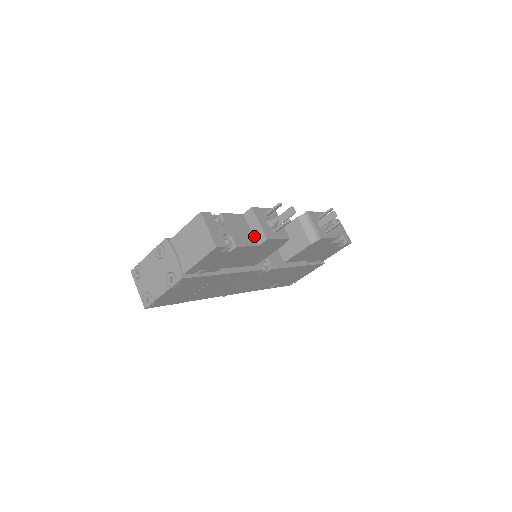
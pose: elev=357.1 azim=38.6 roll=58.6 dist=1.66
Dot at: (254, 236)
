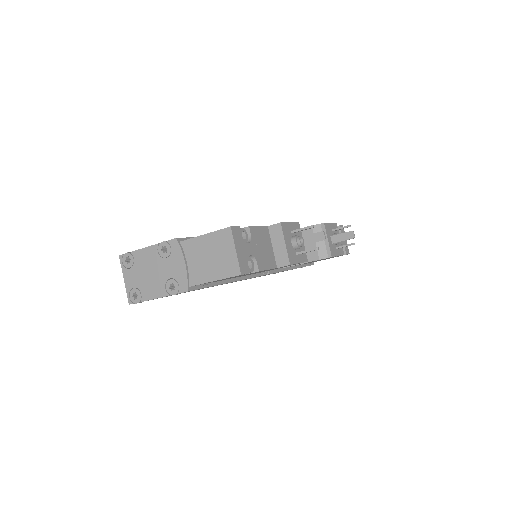
Dot at: (275, 255)
